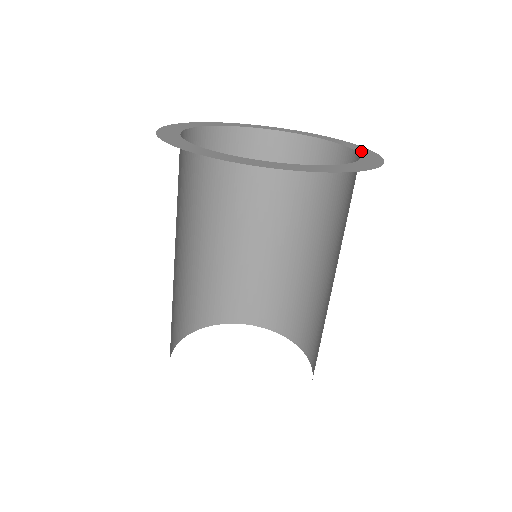
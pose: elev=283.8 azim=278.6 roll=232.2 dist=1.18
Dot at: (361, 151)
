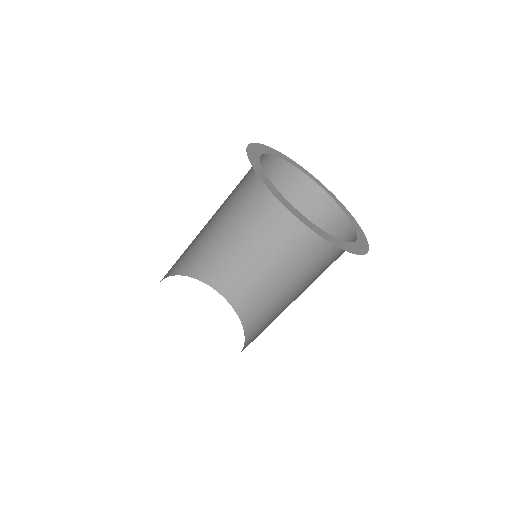
Dot at: (360, 243)
